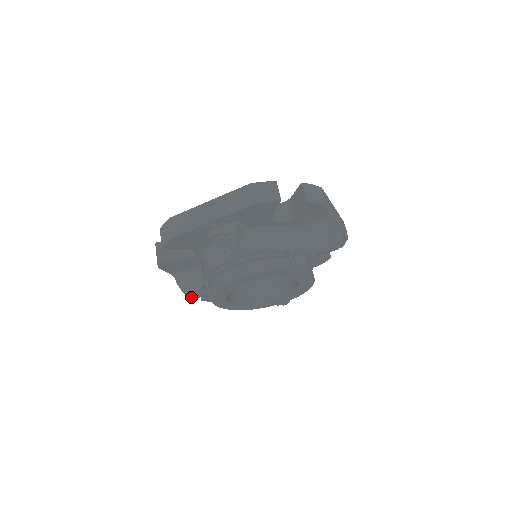
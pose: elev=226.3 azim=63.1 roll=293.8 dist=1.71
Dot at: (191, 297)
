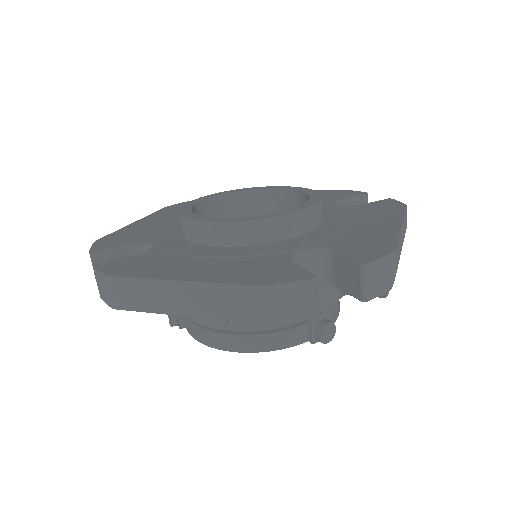
Dot at: occluded
